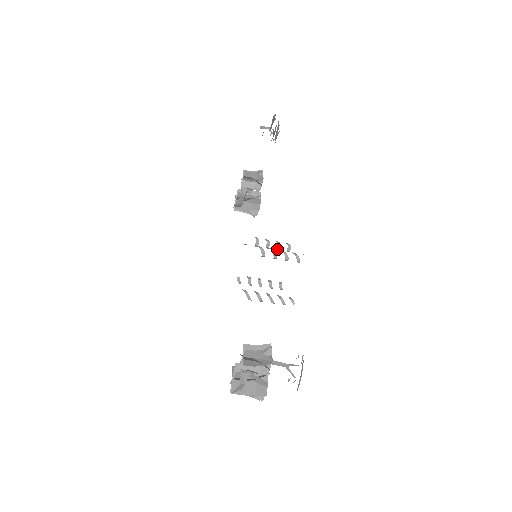
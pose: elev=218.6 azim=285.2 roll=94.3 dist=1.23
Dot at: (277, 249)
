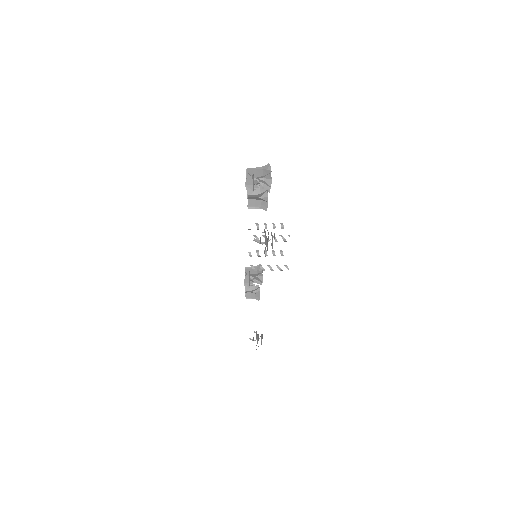
Dot at: occluded
